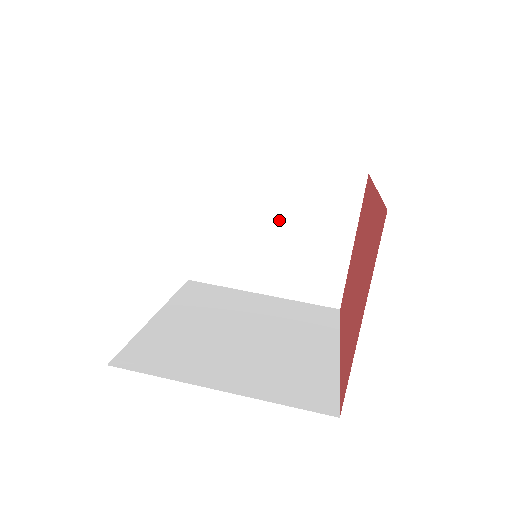
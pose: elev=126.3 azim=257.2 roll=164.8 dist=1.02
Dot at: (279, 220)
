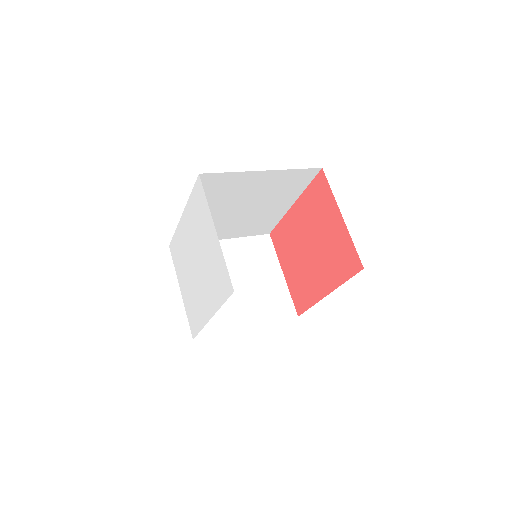
Dot at: (236, 274)
